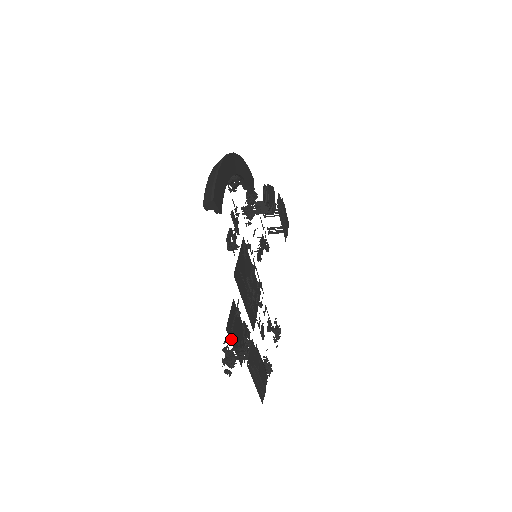
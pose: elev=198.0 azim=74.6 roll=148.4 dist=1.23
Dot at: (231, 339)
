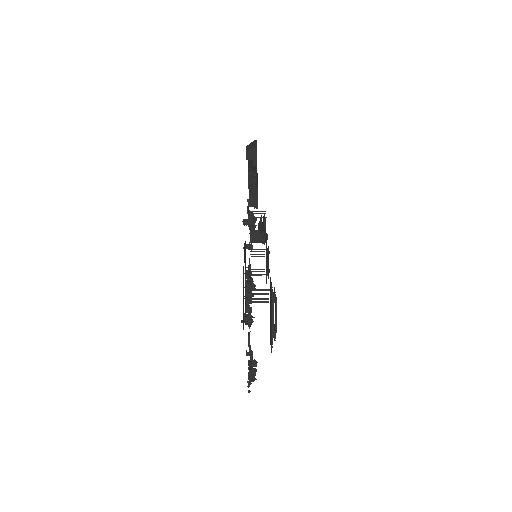
Dot at: occluded
